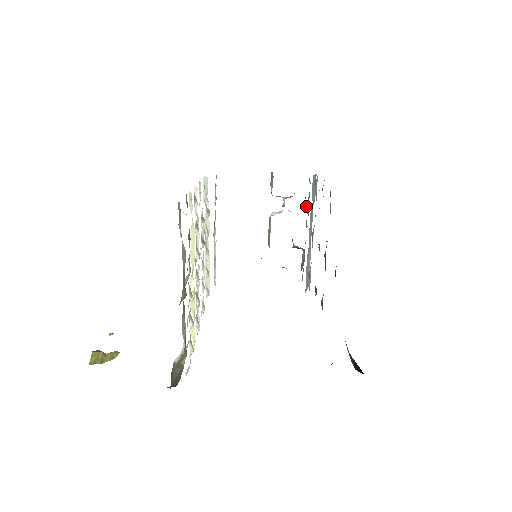
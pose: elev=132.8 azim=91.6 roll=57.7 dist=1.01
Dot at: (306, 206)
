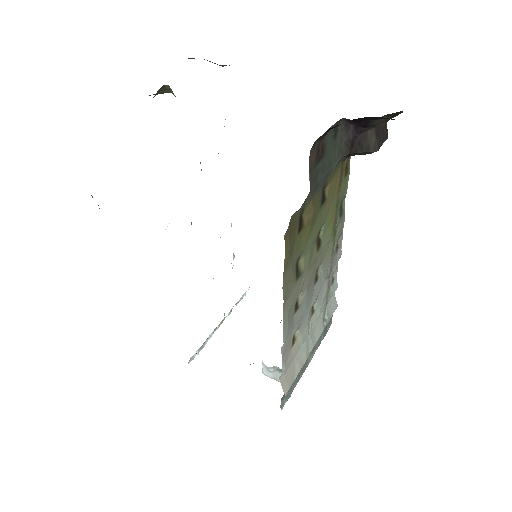
Dot at: (317, 343)
